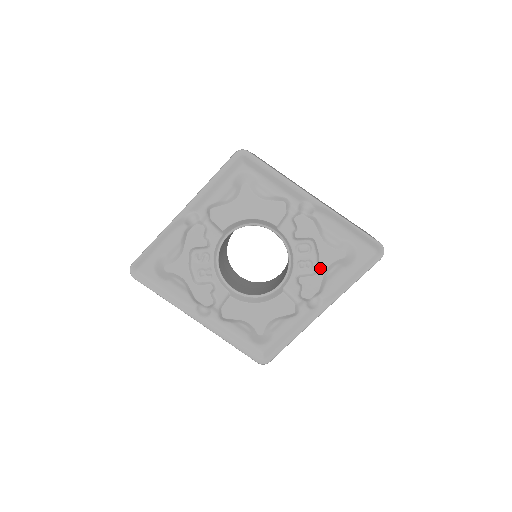
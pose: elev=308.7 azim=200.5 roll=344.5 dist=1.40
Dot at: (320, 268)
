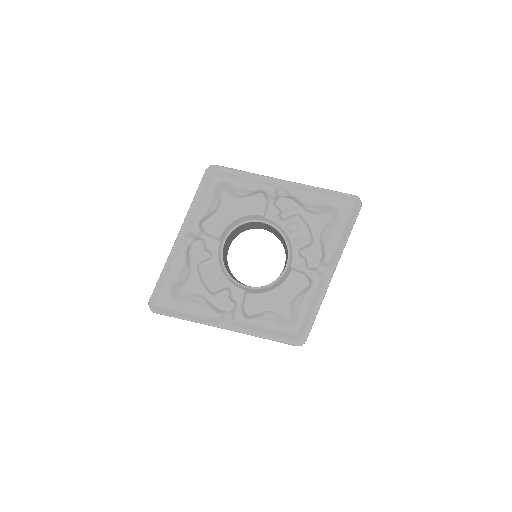
Dot at: (314, 236)
